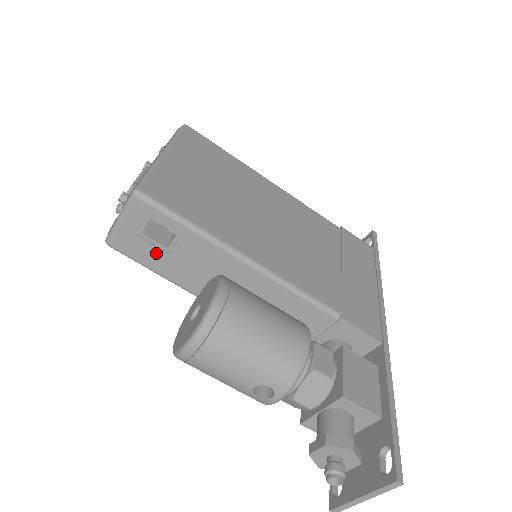
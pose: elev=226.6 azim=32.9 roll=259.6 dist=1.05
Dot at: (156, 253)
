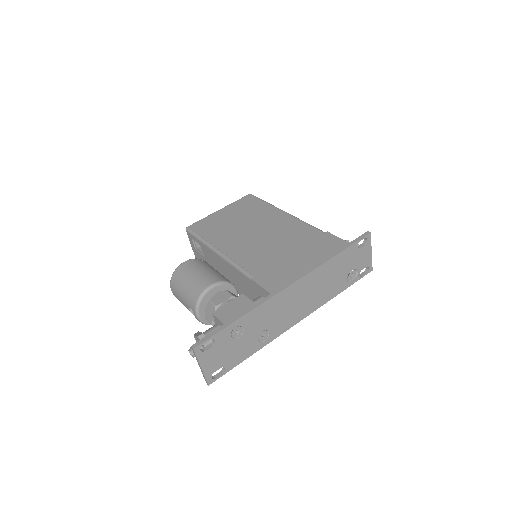
Dot at: (203, 257)
